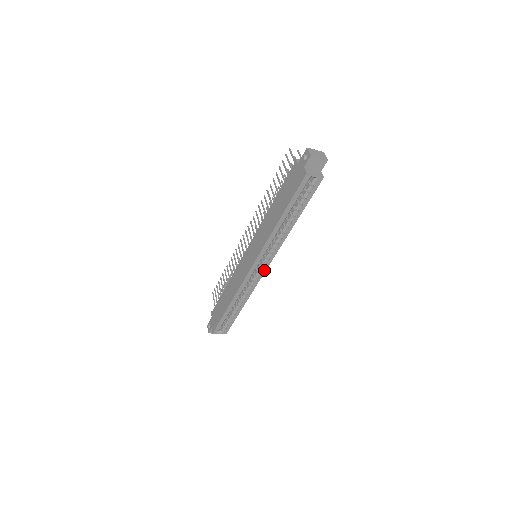
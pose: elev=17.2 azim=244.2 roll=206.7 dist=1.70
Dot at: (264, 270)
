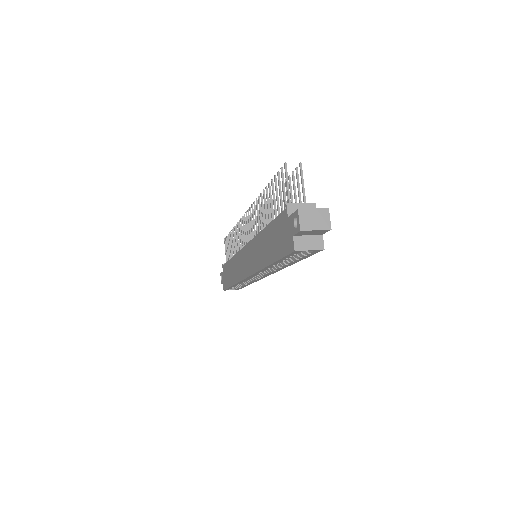
Dot at: (265, 276)
